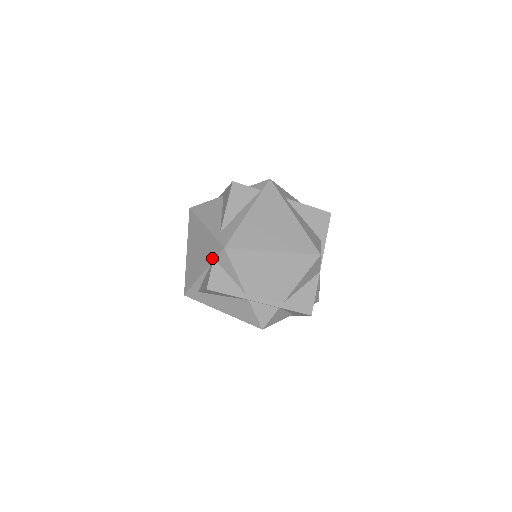
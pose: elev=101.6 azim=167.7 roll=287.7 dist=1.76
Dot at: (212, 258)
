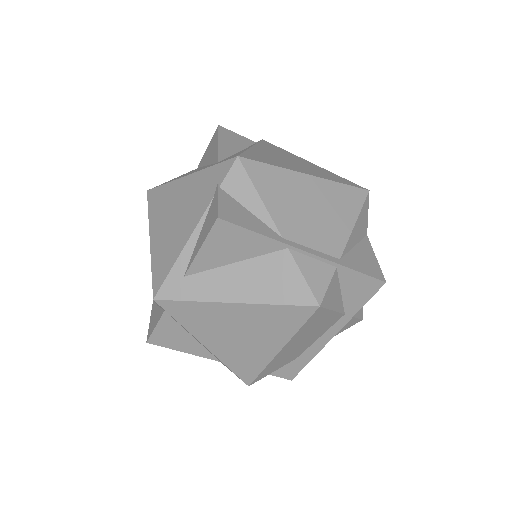
Dot at: (213, 190)
